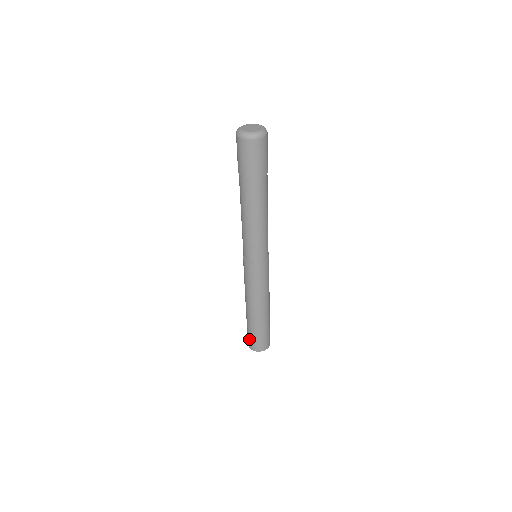
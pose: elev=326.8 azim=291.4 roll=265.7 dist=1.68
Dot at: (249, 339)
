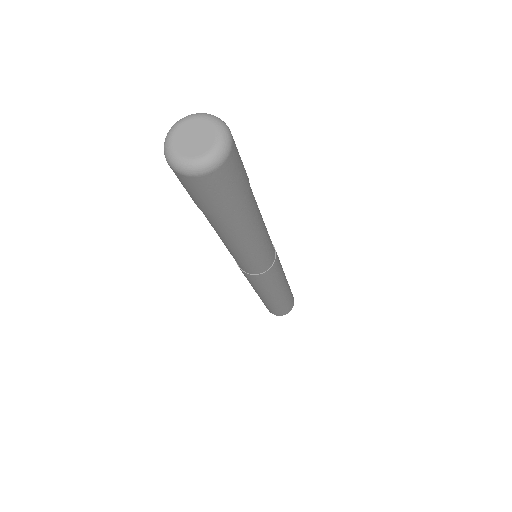
Dot at: (267, 308)
